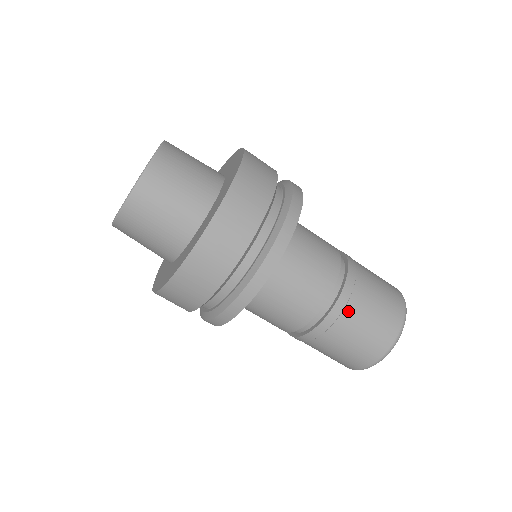
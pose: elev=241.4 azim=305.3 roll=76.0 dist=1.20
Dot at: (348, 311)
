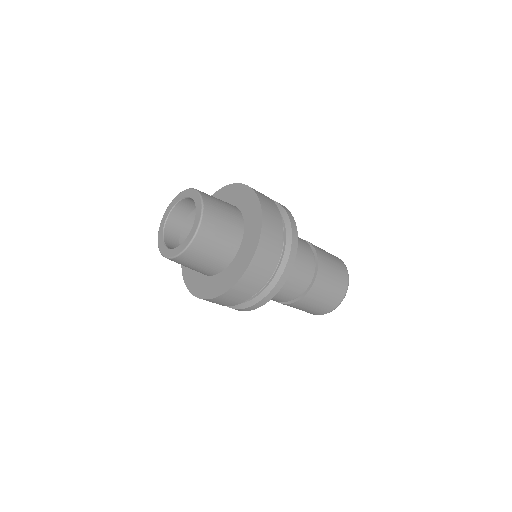
Dot at: (324, 273)
